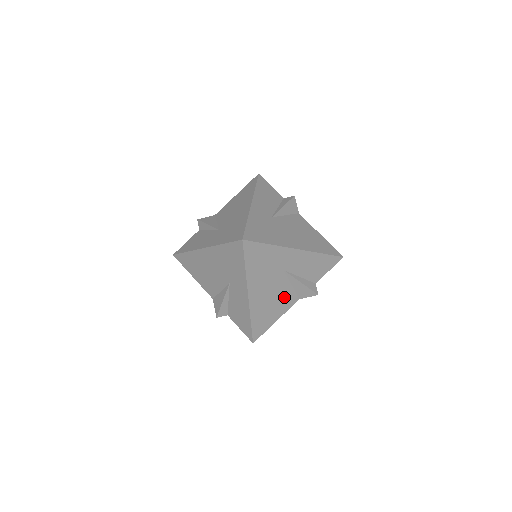
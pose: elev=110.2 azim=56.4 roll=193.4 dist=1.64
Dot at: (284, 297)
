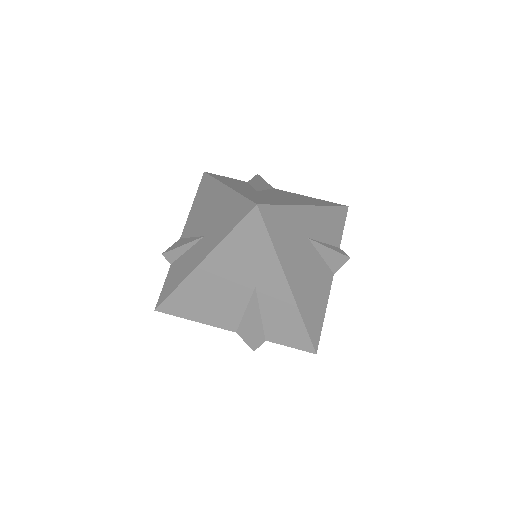
Dot at: (320, 276)
